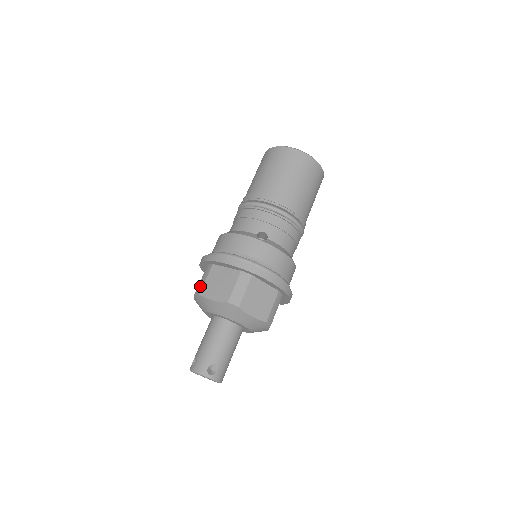
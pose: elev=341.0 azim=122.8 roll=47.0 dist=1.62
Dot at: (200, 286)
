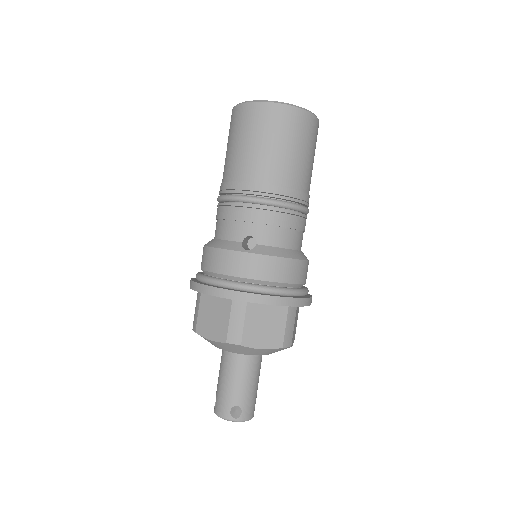
Dot at: (194, 320)
